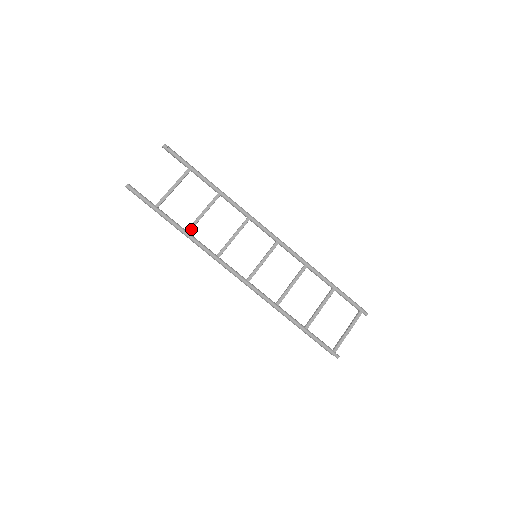
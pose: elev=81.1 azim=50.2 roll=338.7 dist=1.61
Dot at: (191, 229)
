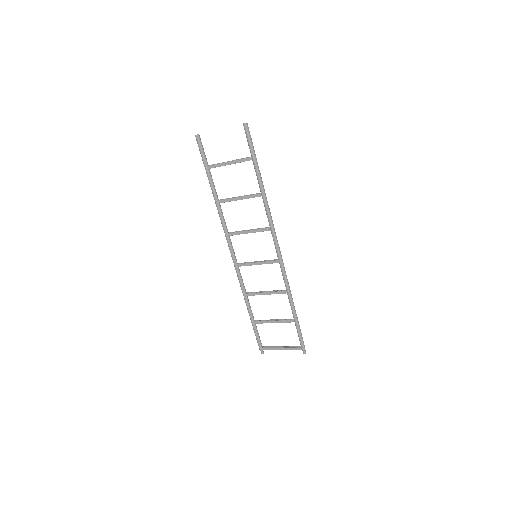
Dot at: (222, 202)
